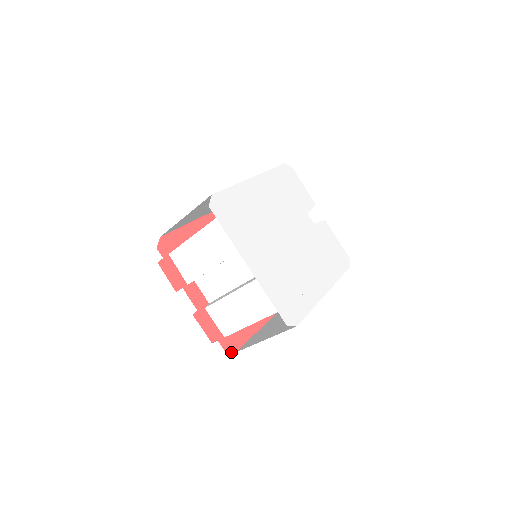
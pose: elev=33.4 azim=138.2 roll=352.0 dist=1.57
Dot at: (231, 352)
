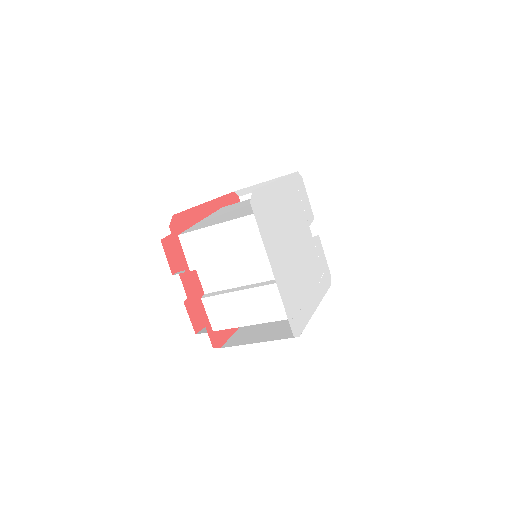
Dot at: (217, 347)
